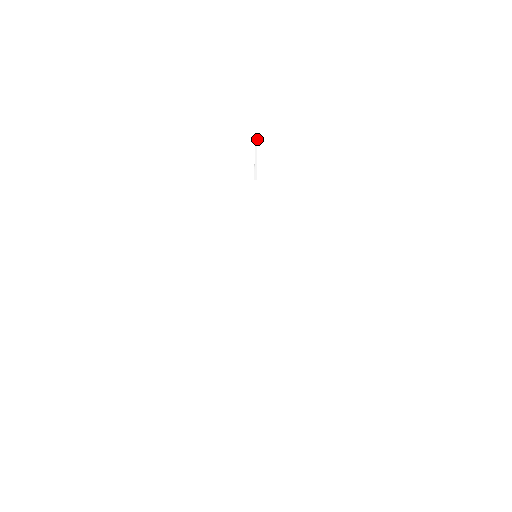
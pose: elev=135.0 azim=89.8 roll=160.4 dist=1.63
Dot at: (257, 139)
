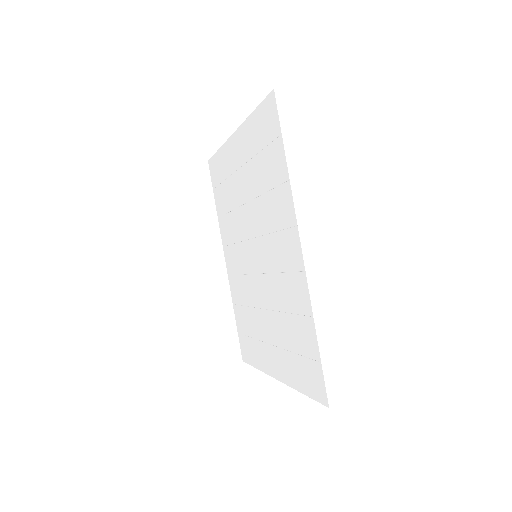
Dot at: occluded
